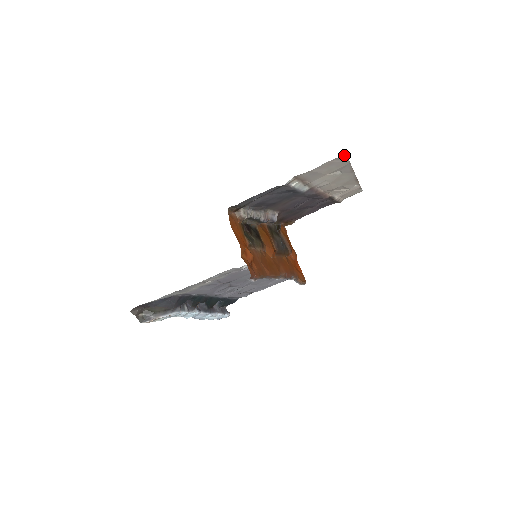
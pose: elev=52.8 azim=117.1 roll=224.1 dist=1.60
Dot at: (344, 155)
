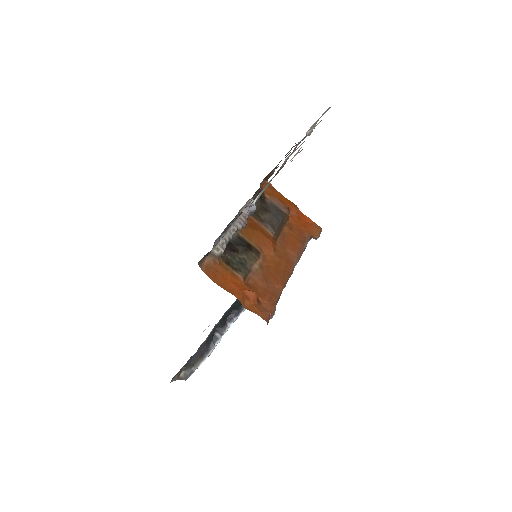
Dot at: occluded
